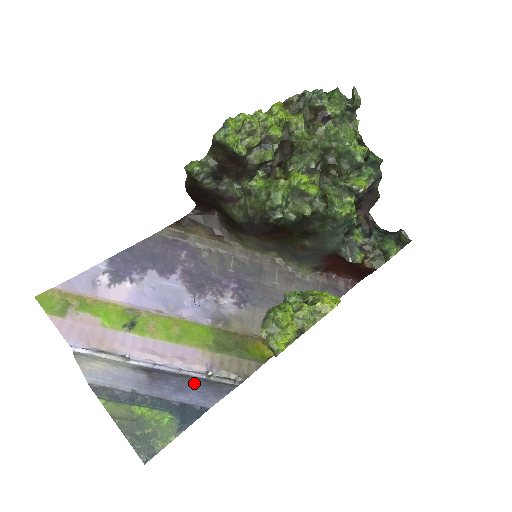
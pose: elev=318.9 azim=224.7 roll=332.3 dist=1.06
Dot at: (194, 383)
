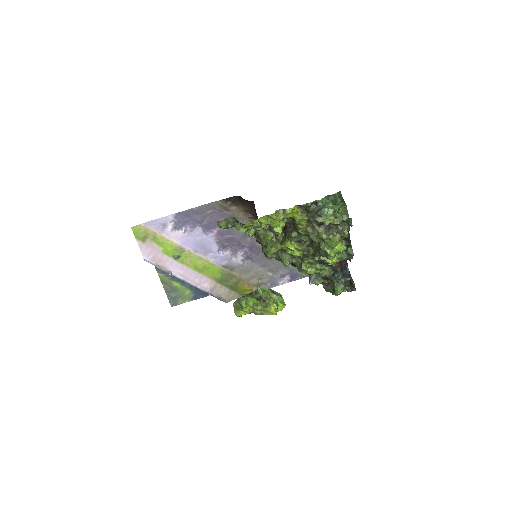
Dot at: occluded
